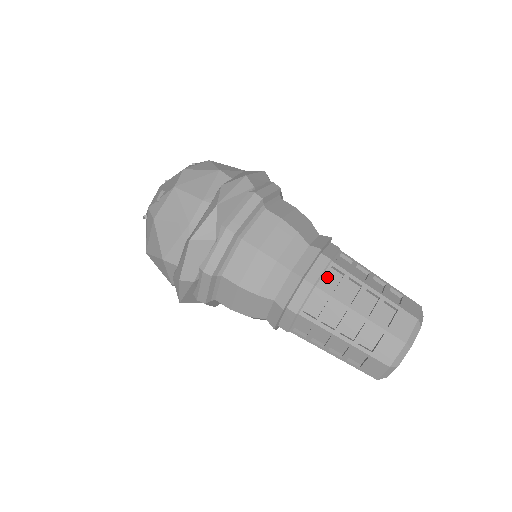
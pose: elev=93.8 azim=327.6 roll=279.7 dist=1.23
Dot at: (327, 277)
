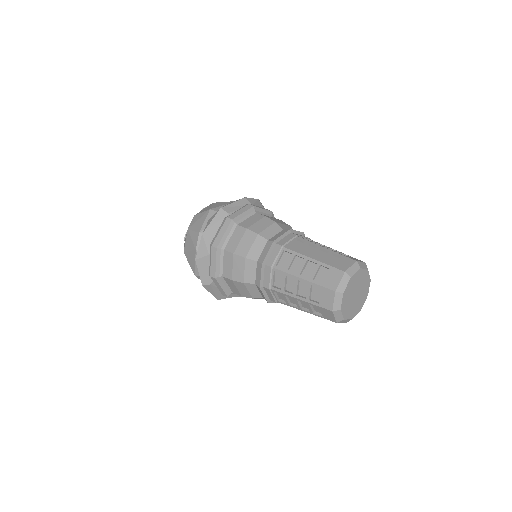
Dot at: (282, 259)
